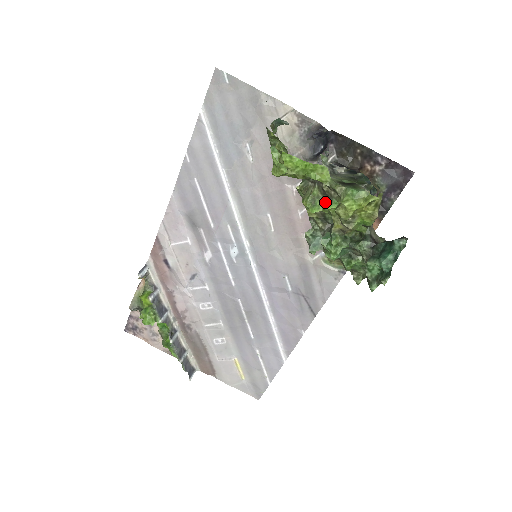
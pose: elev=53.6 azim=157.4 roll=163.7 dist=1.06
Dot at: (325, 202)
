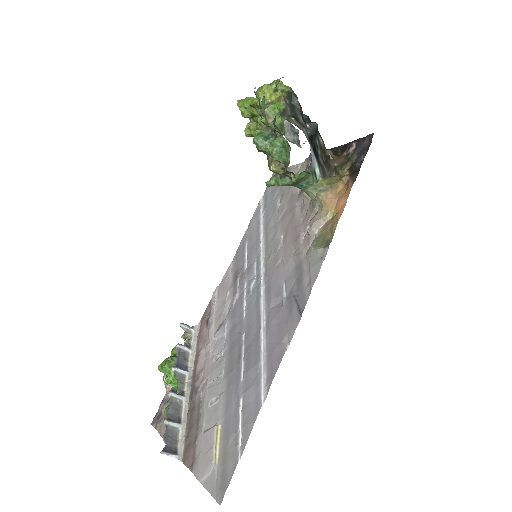
Dot at: occluded
